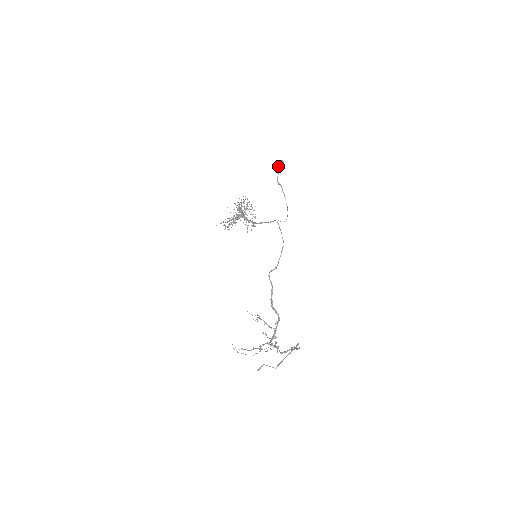
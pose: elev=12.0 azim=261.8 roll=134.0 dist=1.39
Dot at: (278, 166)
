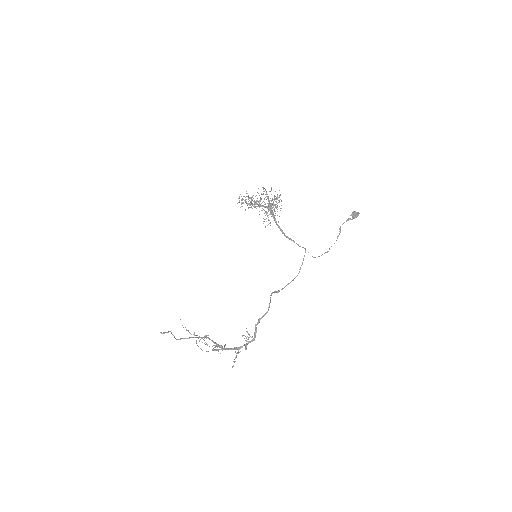
Dot at: (352, 215)
